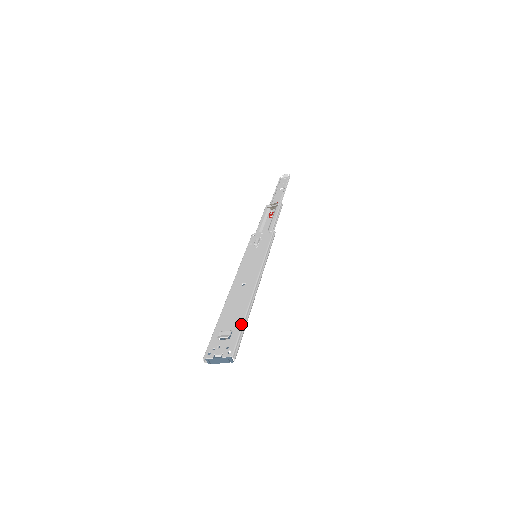
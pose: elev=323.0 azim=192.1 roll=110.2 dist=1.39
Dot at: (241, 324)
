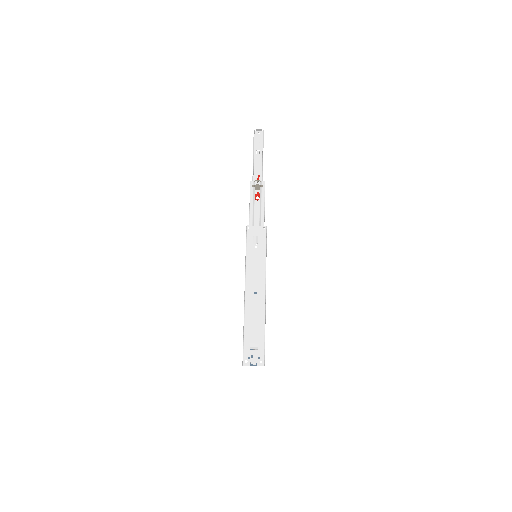
Dot at: (264, 337)
